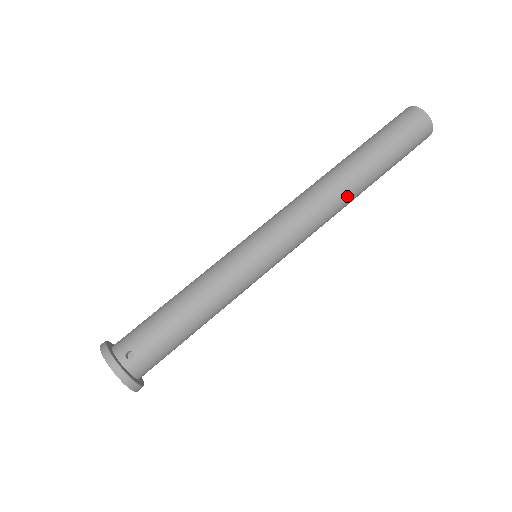
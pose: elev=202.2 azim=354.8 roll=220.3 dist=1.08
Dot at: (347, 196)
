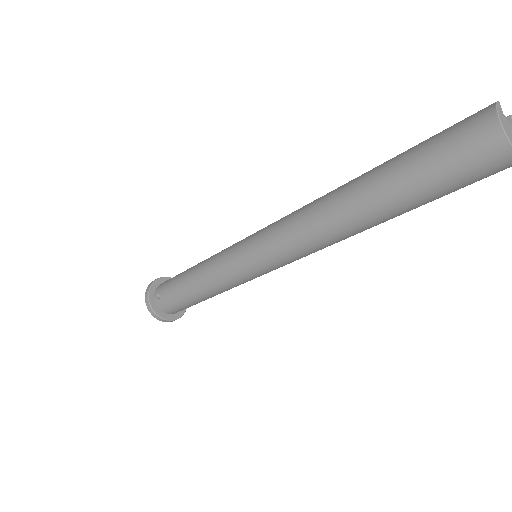
Dot at: (340, 226)
